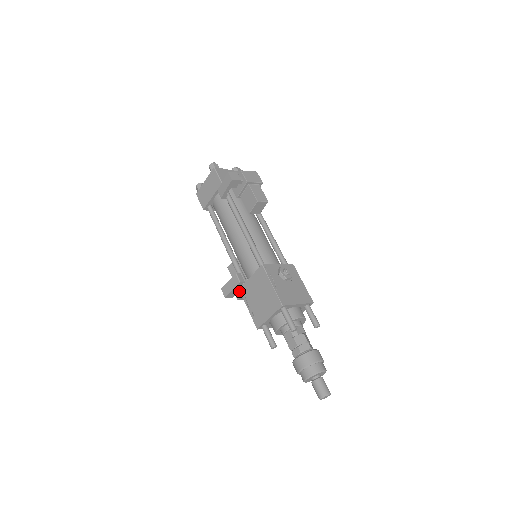
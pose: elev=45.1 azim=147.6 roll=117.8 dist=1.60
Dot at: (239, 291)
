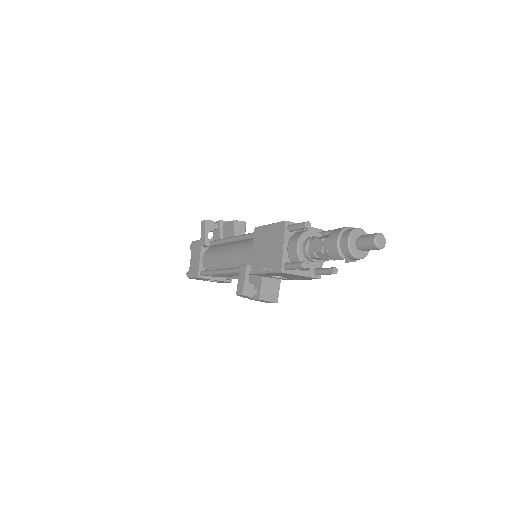
Dot at: (256, 290)
